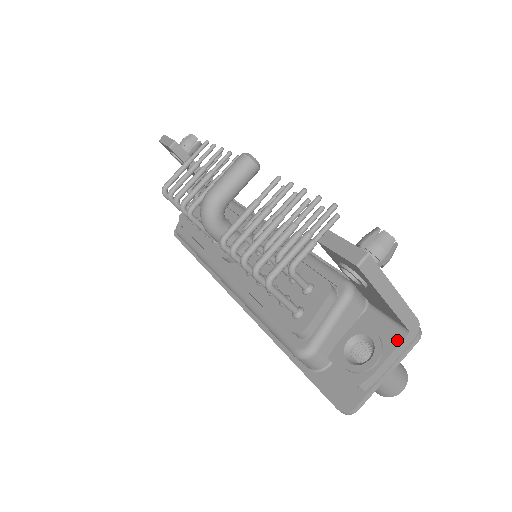
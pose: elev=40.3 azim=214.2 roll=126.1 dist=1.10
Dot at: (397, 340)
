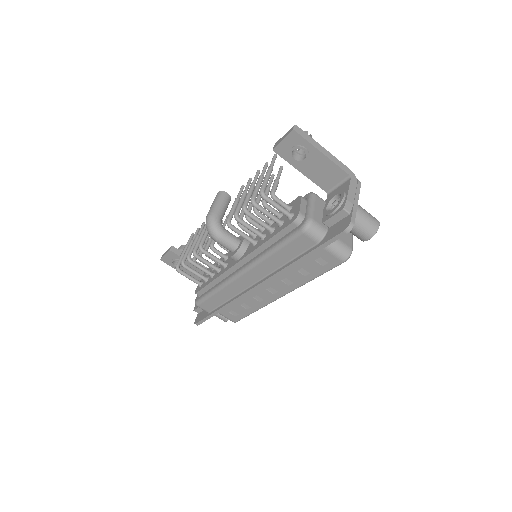
Dot at: (348, 183)
